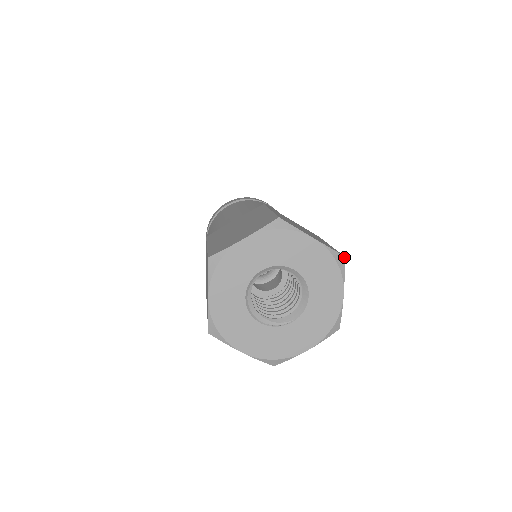
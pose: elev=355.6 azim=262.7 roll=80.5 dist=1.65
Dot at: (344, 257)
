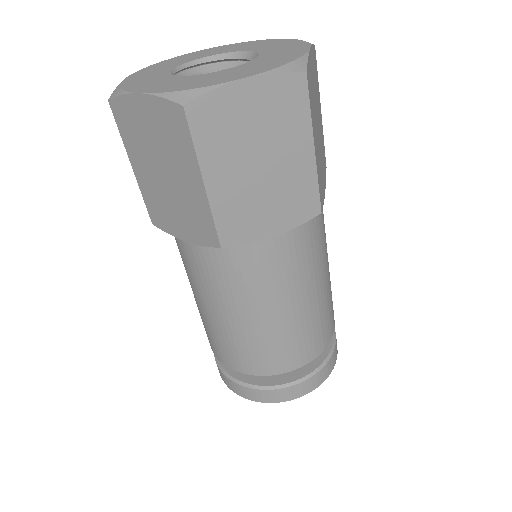
Dot at: (314, 46)
